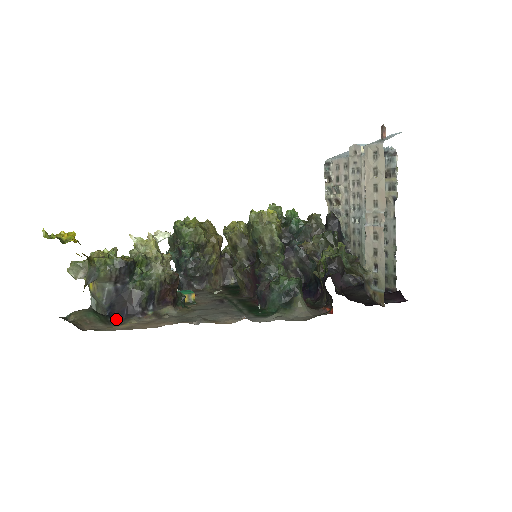
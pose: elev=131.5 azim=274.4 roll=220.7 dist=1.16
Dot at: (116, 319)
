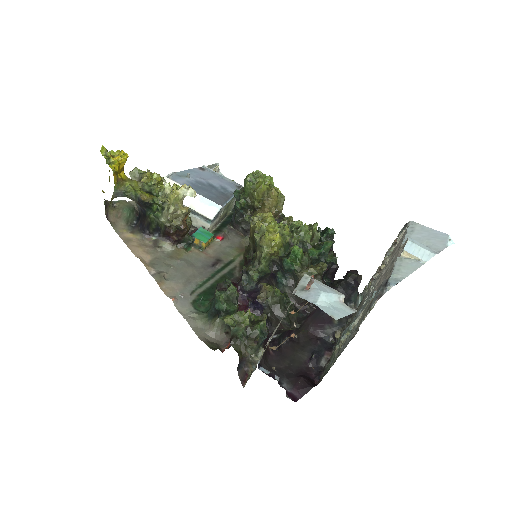
Dot at: (137, 225)
